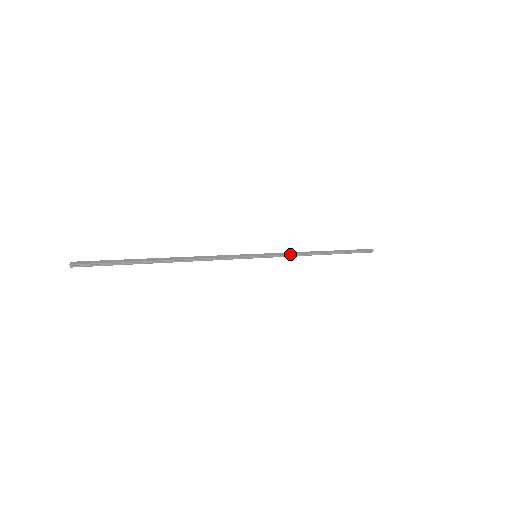
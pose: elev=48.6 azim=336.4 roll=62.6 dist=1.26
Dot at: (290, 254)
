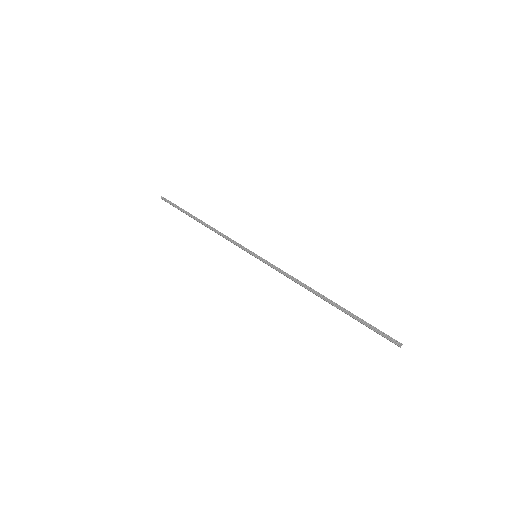
Dot at: occluded
